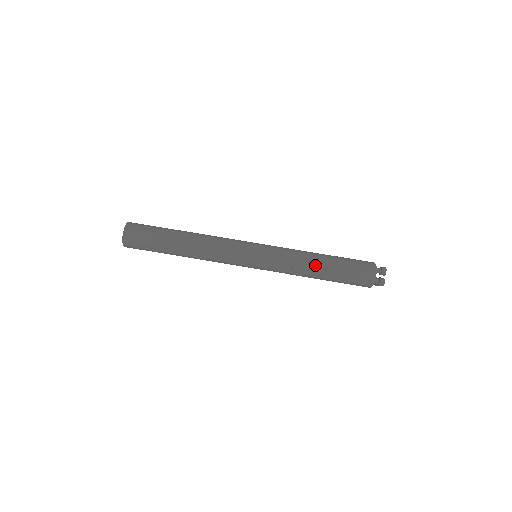
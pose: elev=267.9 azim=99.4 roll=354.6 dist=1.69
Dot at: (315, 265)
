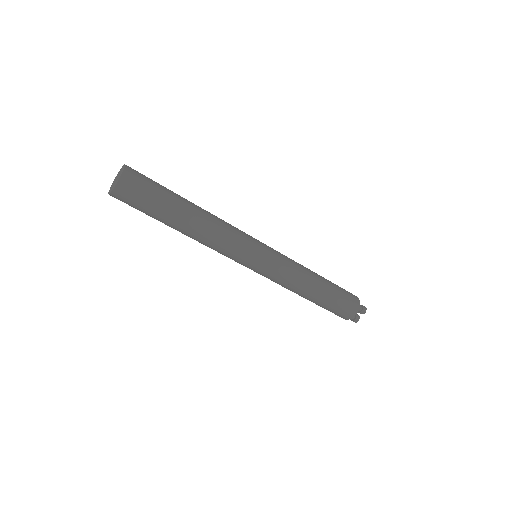
Dot at: (310, 290)
